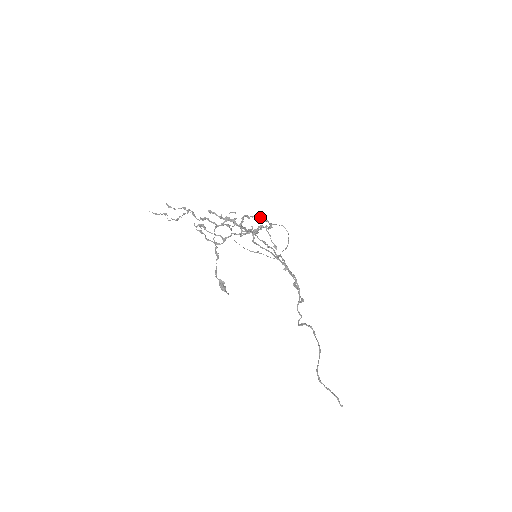
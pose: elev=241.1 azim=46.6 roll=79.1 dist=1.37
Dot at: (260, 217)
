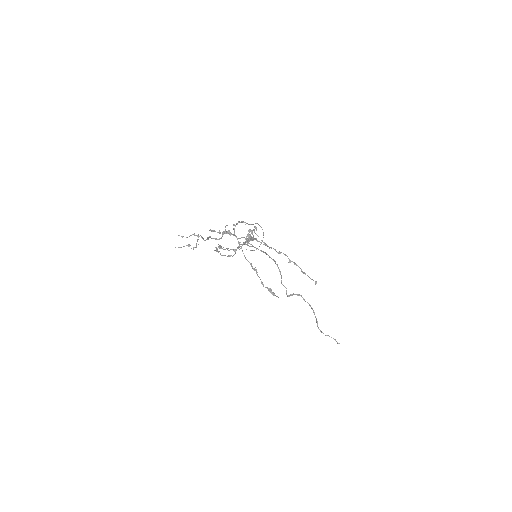
Dot at: (241, 222)
